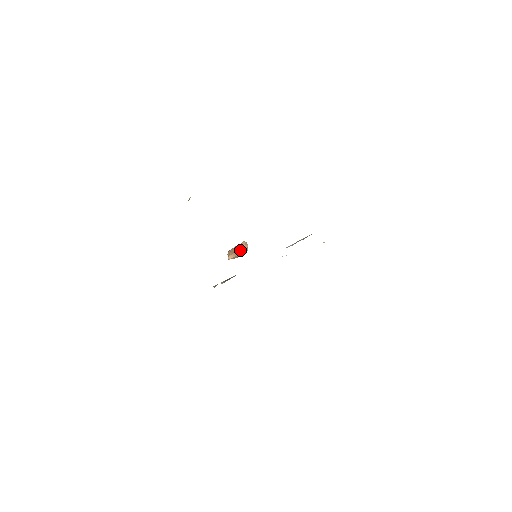
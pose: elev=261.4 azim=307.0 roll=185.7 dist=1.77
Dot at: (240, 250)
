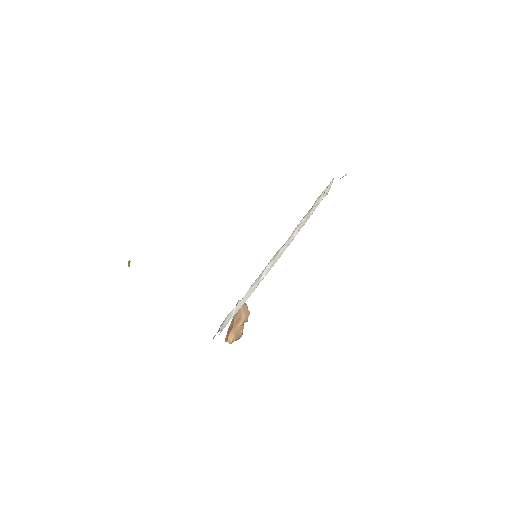
Dot at: (238, 316)
